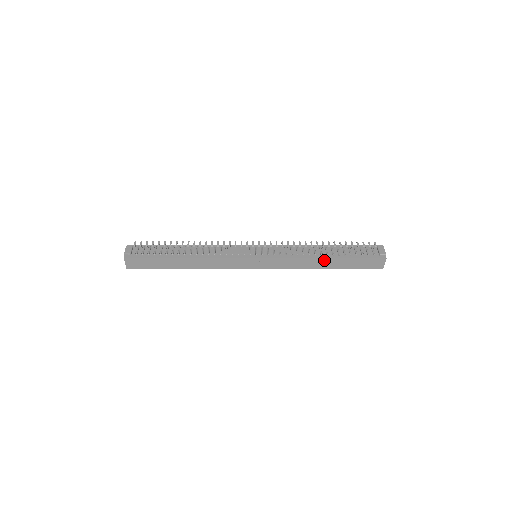
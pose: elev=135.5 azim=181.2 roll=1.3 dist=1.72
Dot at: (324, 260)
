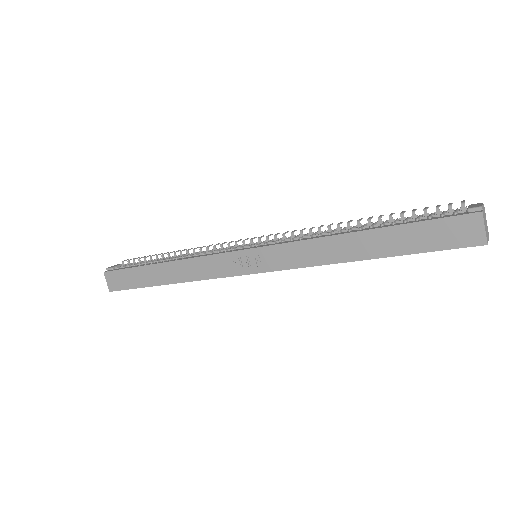
Dot at: (353, 238)
